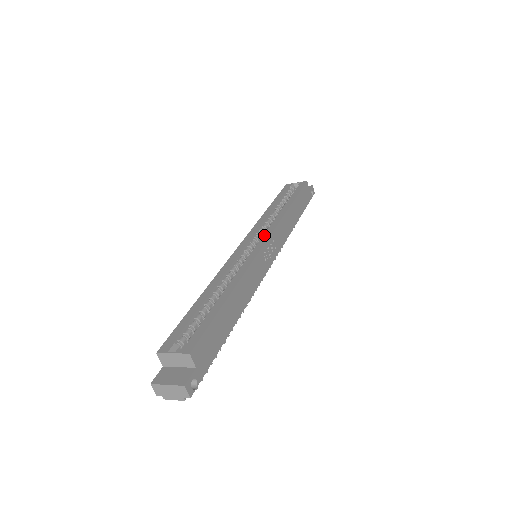
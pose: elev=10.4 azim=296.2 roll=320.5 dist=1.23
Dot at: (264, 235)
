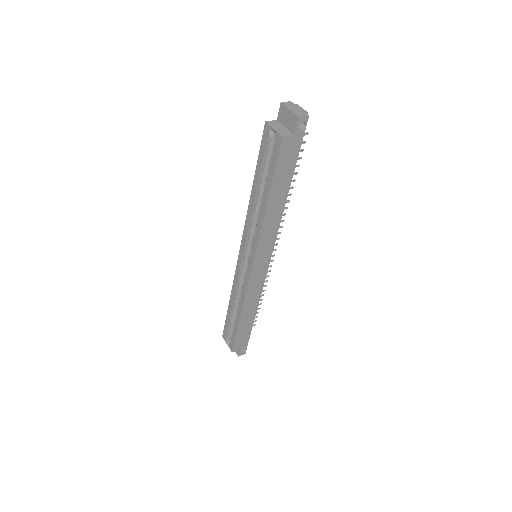
Dot at: (250, 255)
